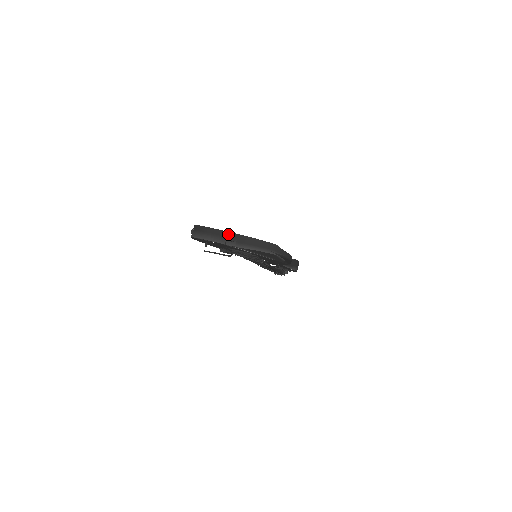
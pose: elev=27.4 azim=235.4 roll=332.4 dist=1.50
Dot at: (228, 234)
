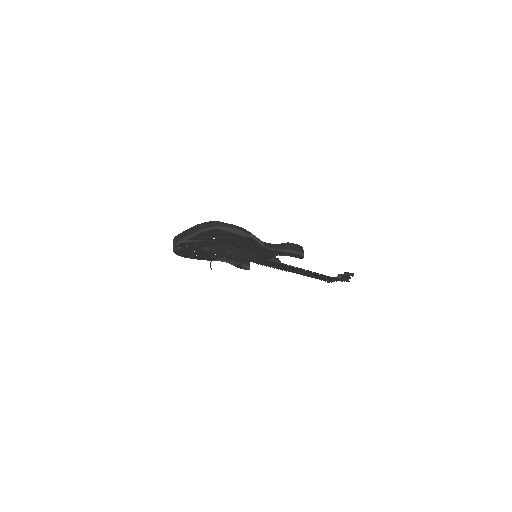
Dot at: (184, 233)
